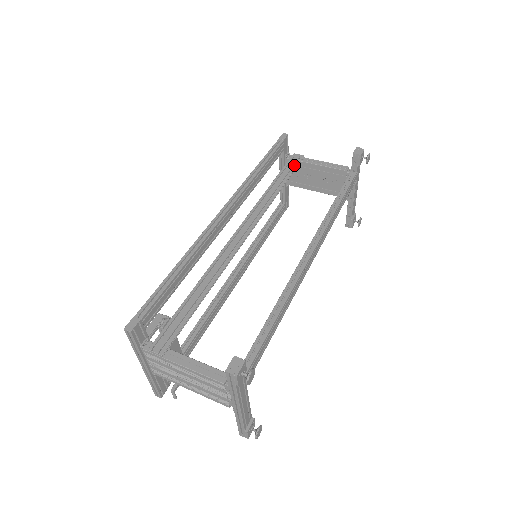
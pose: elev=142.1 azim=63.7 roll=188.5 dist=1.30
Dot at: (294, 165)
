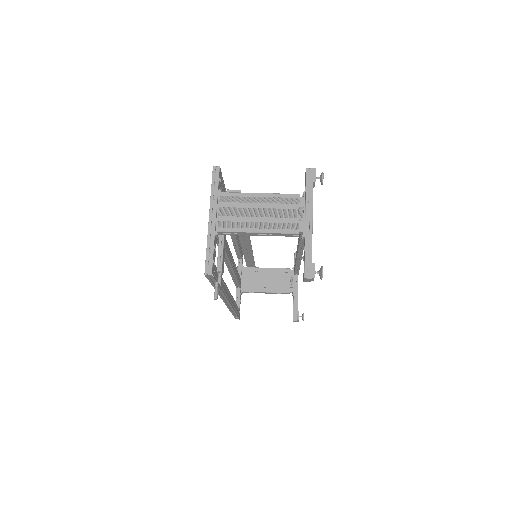
Dot at: (252, 265)
